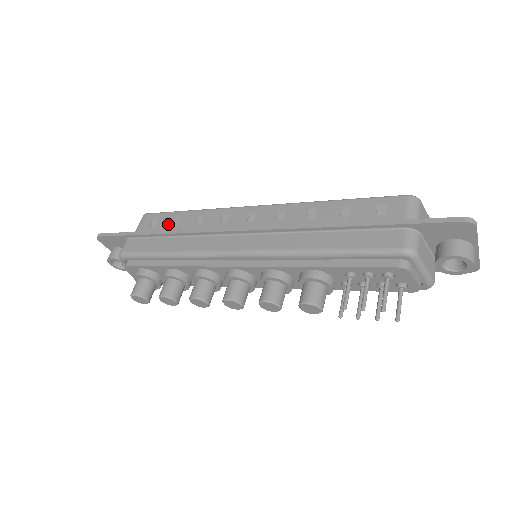
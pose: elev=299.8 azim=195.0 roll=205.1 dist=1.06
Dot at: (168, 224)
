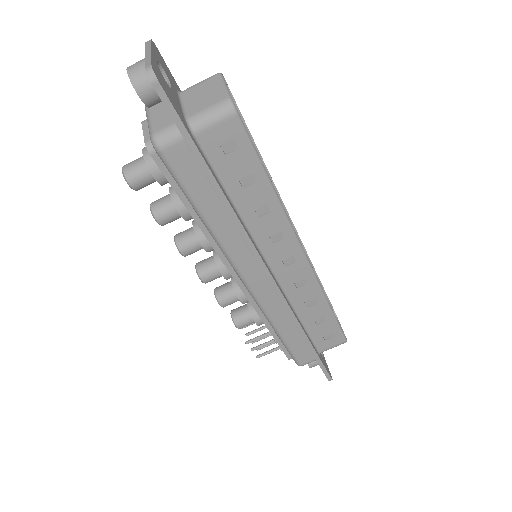
Dot at: (239, 173)
